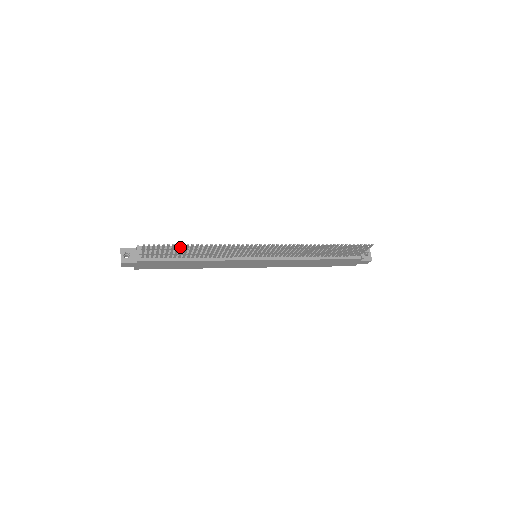
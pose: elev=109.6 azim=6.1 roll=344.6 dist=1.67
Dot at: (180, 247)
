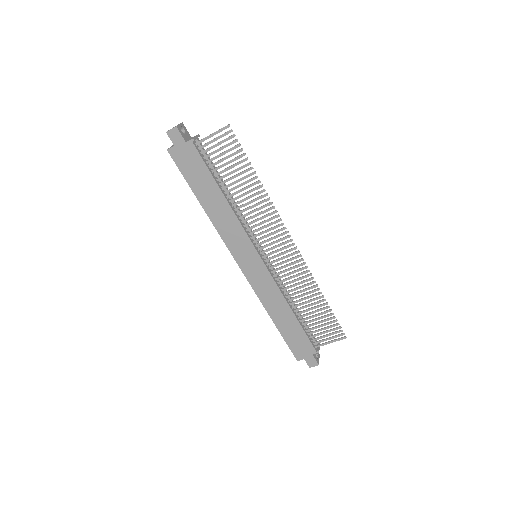
Dot at: occluded
